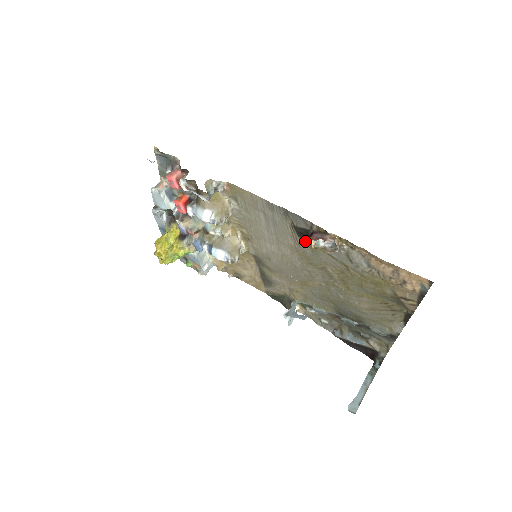
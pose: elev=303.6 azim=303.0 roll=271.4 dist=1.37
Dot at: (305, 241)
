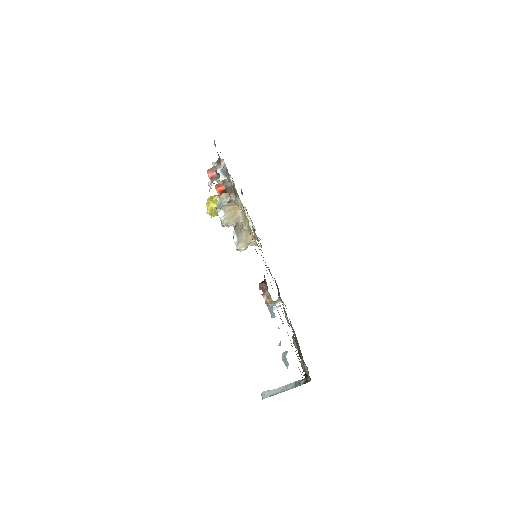
Dot at: occluded
